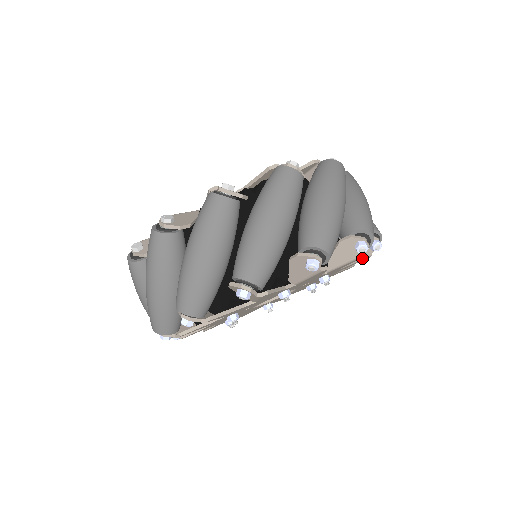
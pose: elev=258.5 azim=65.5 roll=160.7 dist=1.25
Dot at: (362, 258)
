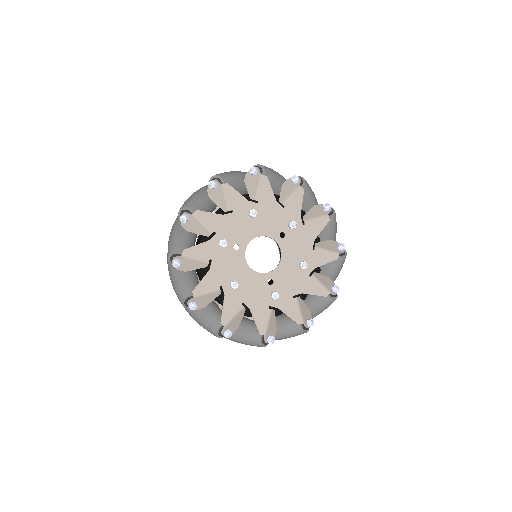
Dot at: (320, 216)
